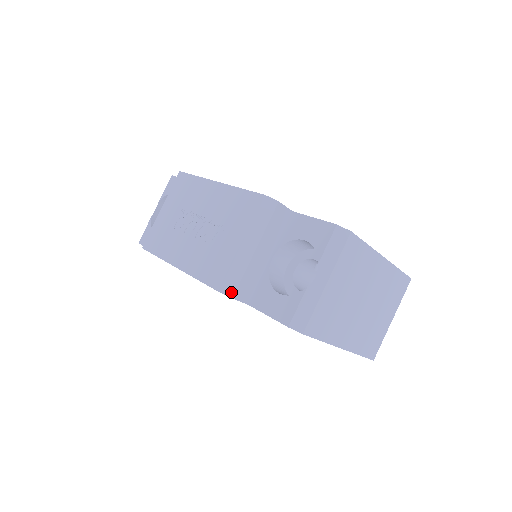
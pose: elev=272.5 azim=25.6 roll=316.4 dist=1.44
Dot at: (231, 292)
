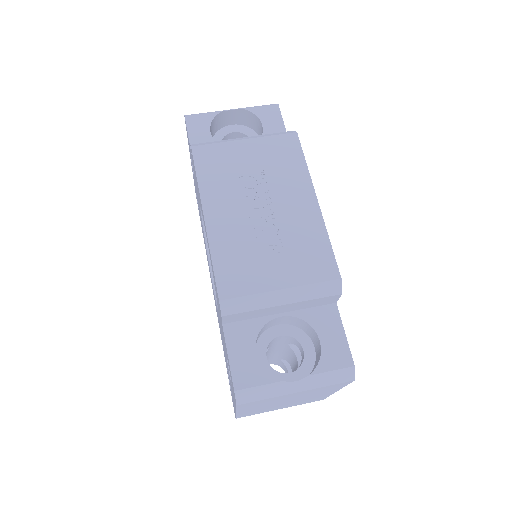
Dot at: (227, 311)
